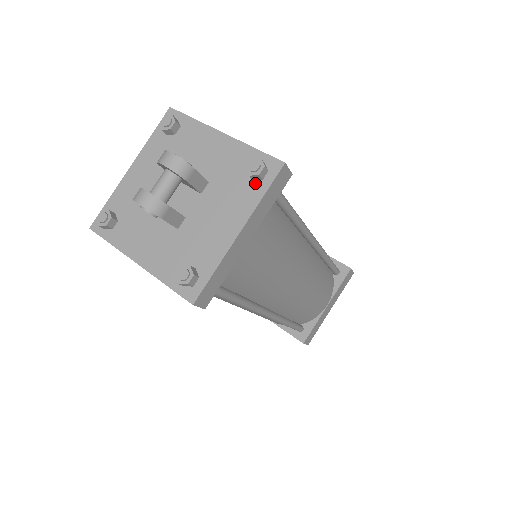
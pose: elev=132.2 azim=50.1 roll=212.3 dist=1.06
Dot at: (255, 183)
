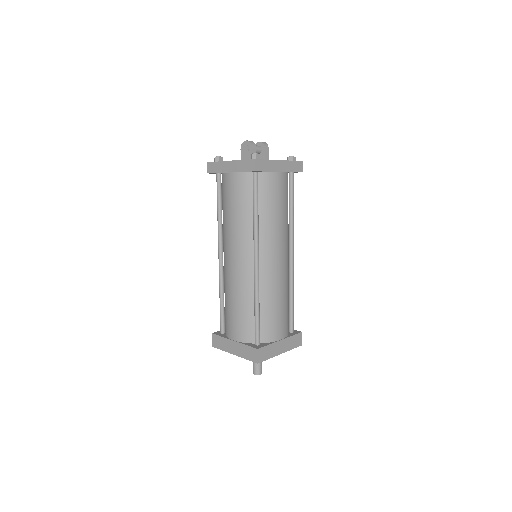
Dot at: occluded
